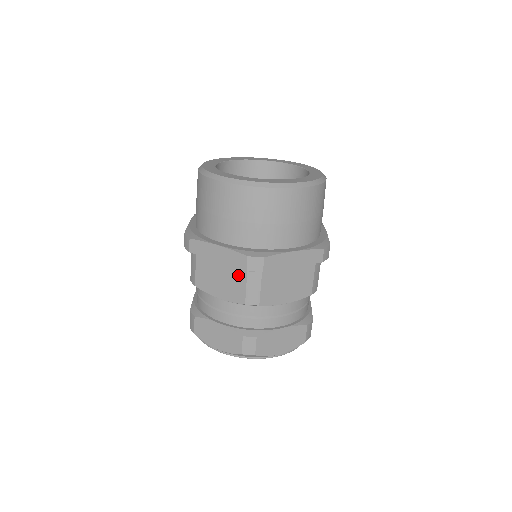
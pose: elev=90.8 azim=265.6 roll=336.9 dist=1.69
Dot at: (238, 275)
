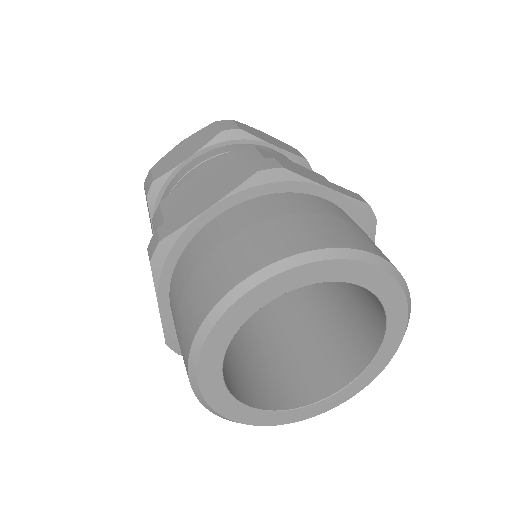
Dot at: occluded
